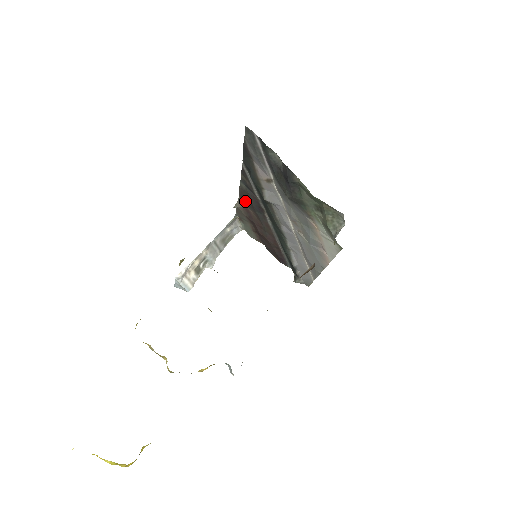
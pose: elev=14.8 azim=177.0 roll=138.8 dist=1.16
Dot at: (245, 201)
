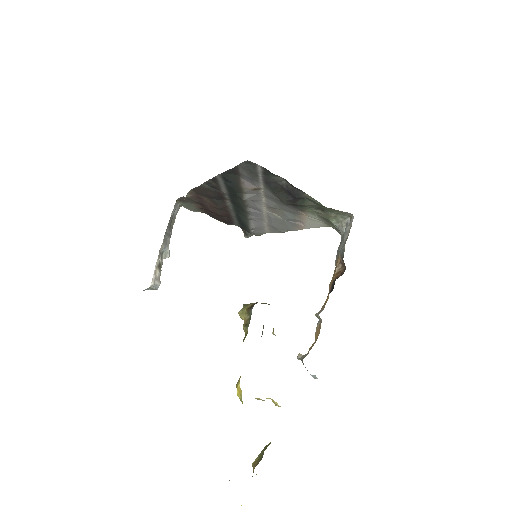
Dot at: (199, 193)
